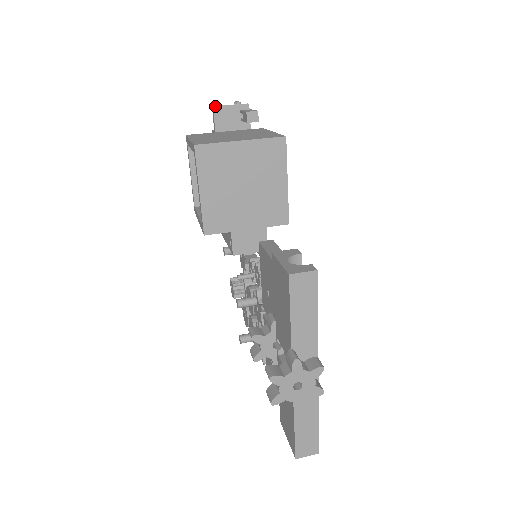
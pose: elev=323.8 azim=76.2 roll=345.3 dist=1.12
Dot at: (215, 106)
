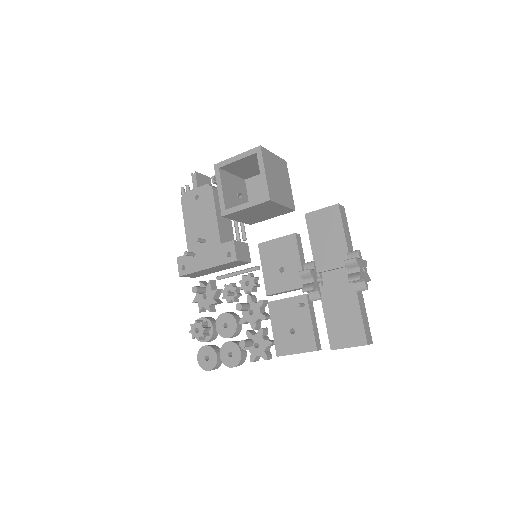
Dot at: occluded
